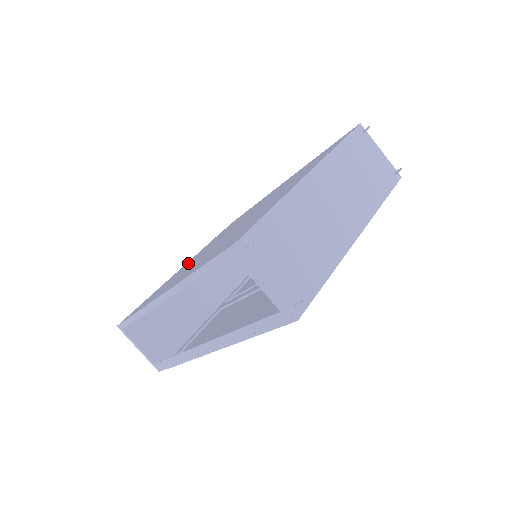
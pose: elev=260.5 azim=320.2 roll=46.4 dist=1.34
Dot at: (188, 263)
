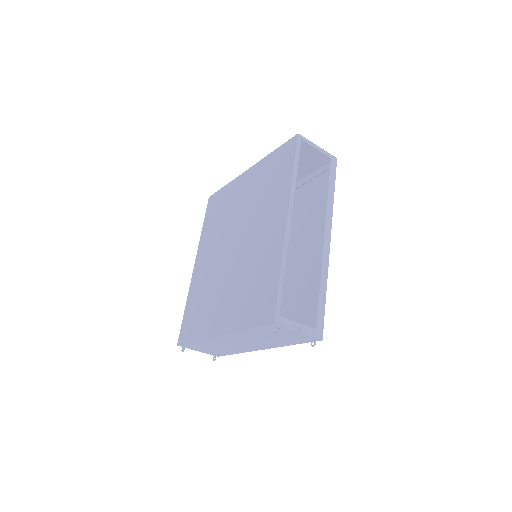
Dot at: (240, 191)
